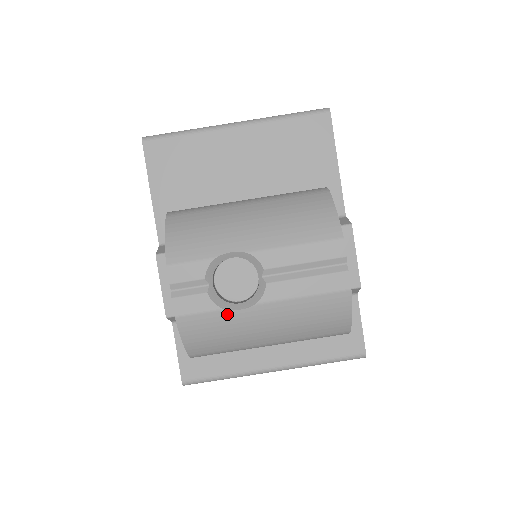
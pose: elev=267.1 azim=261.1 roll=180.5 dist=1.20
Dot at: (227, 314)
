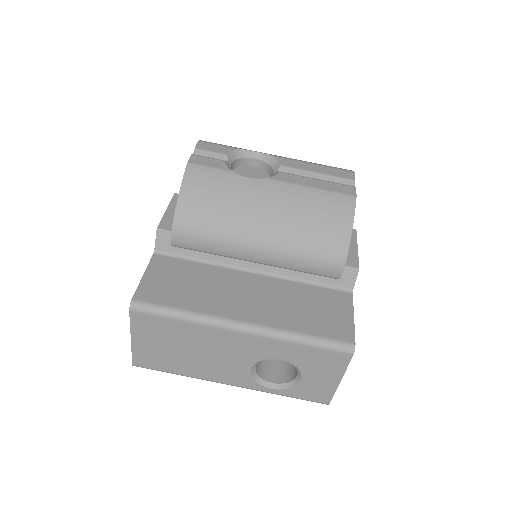
Dot at: (235, 178)
